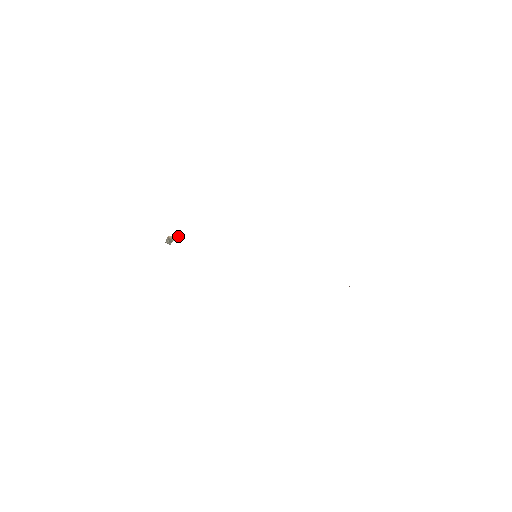
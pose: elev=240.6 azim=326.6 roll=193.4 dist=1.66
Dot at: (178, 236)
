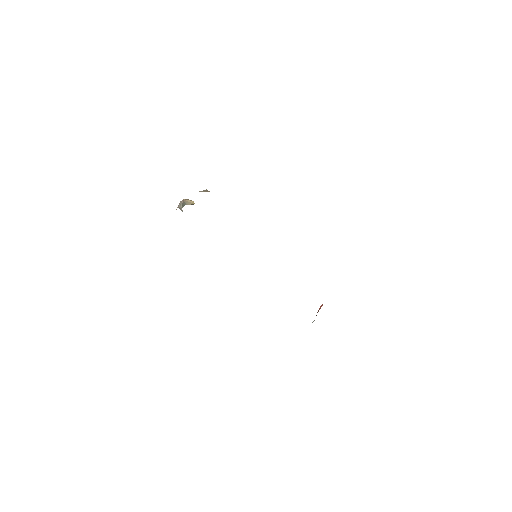
Dot at: (193, 202)
